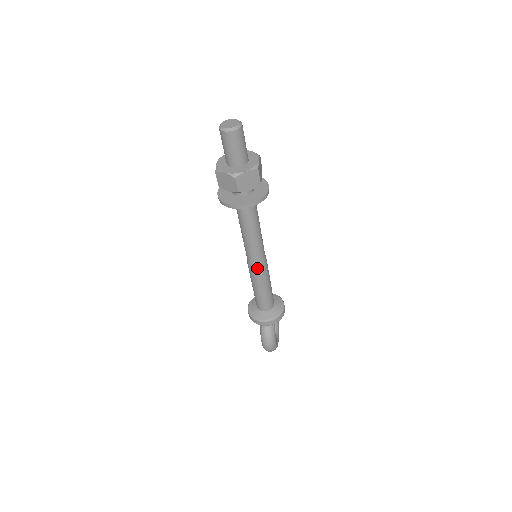
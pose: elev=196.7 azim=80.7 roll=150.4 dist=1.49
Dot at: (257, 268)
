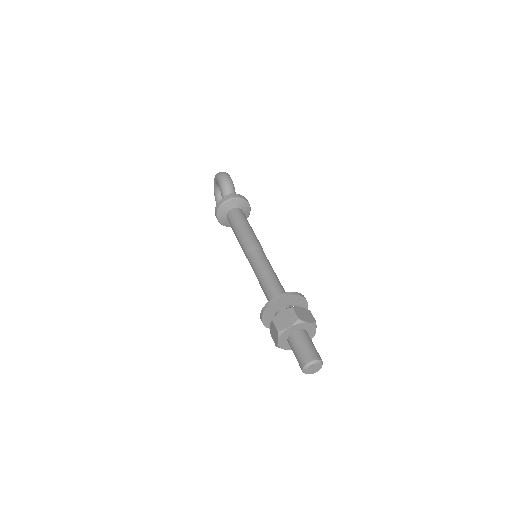
Dot at: occluded
